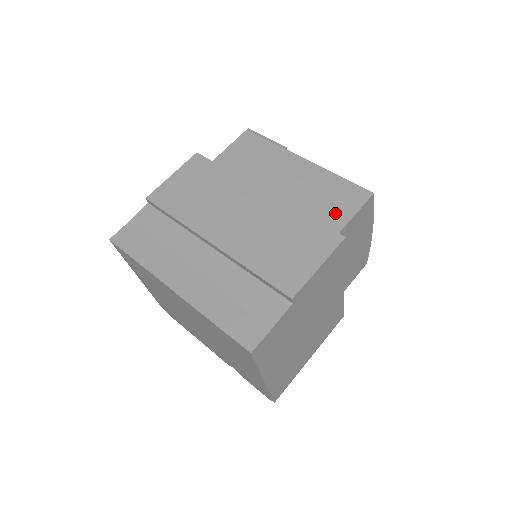
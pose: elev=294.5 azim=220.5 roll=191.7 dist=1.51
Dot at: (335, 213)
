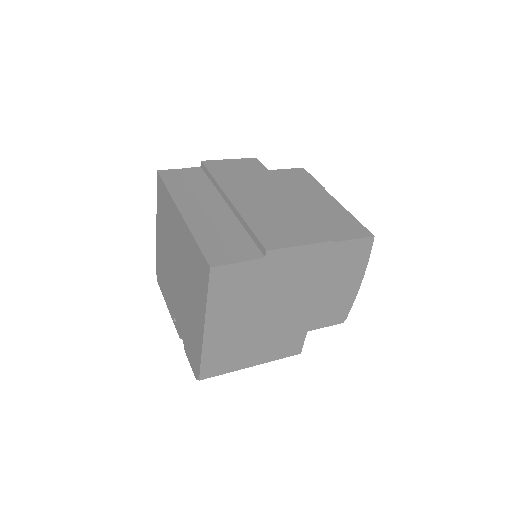
Dot at: (336, 232)
